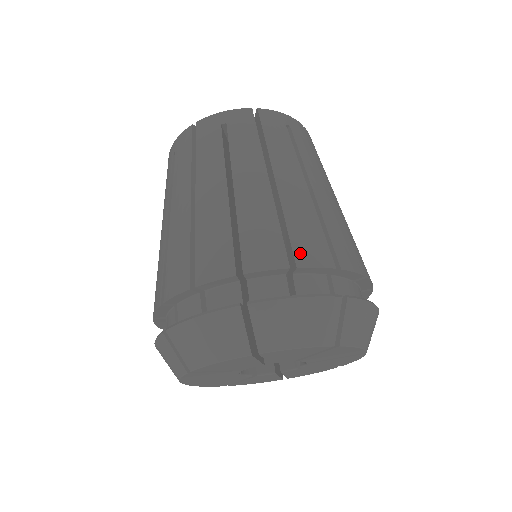
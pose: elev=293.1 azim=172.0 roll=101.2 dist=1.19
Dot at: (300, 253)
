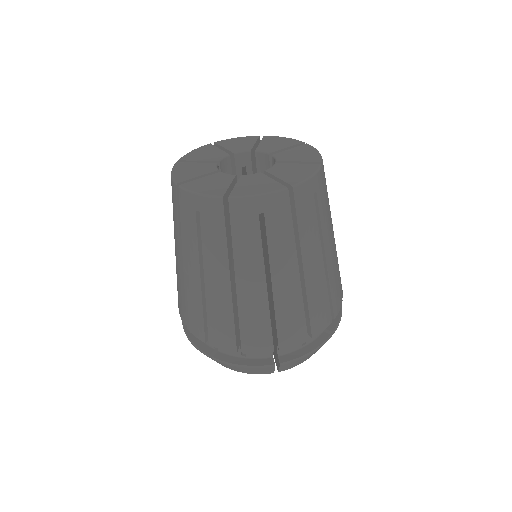
Dot at: (315, 327)
